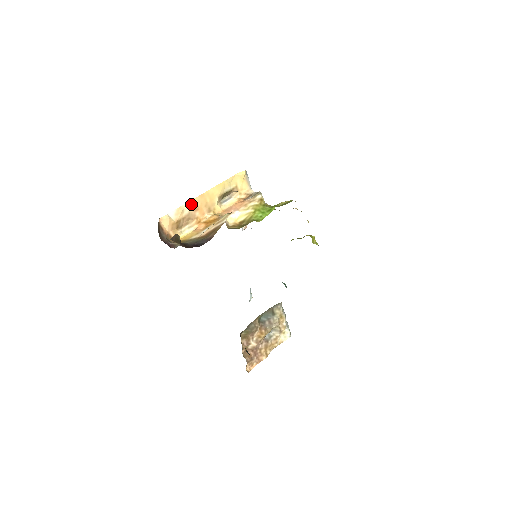
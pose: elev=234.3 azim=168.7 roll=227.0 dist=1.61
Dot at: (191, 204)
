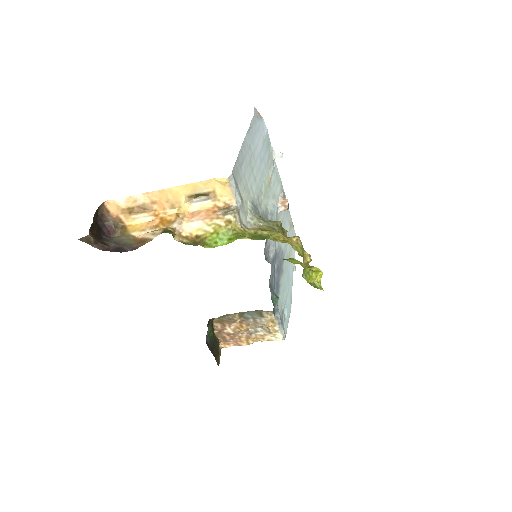
Dot at: (146, 196)
